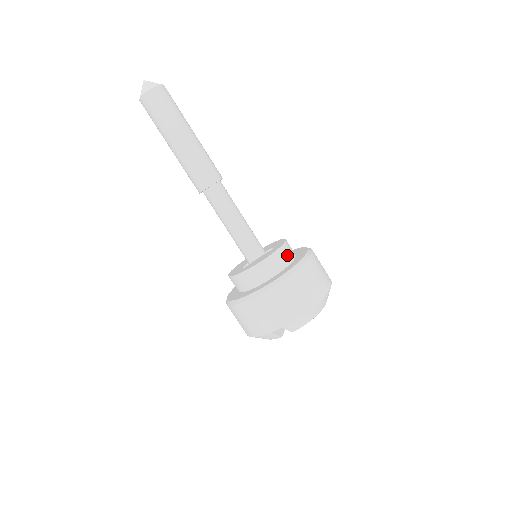
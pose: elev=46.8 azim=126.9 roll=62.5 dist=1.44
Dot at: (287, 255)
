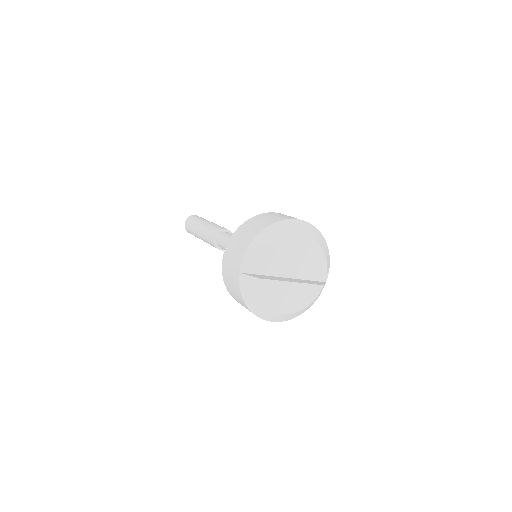
Dot at: occluded
